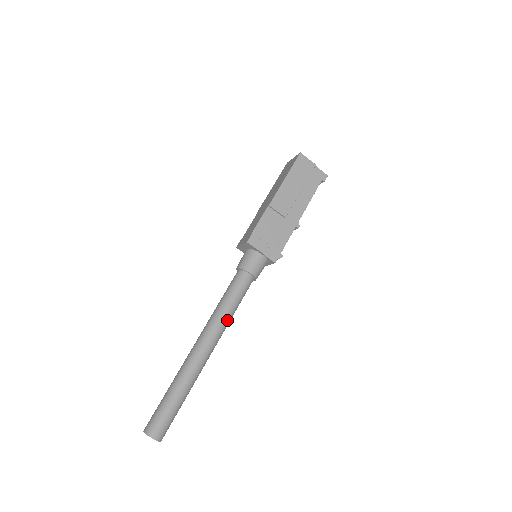
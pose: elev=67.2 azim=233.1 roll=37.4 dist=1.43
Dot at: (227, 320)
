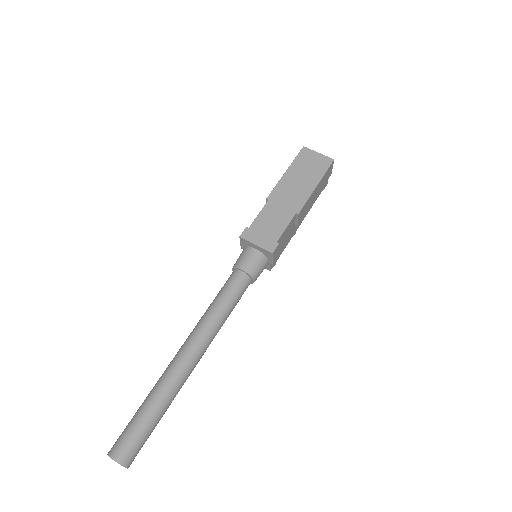
Dot at: (219, 329)
